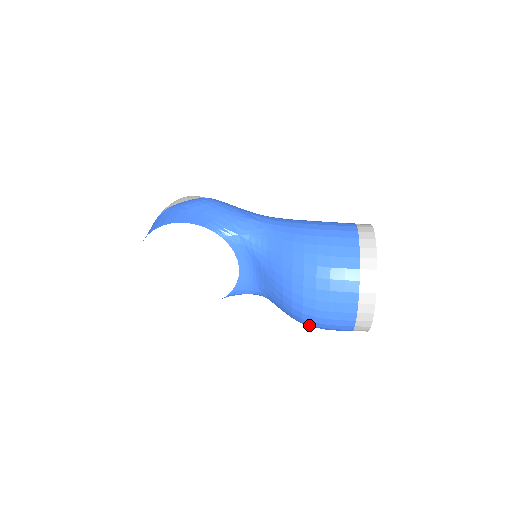
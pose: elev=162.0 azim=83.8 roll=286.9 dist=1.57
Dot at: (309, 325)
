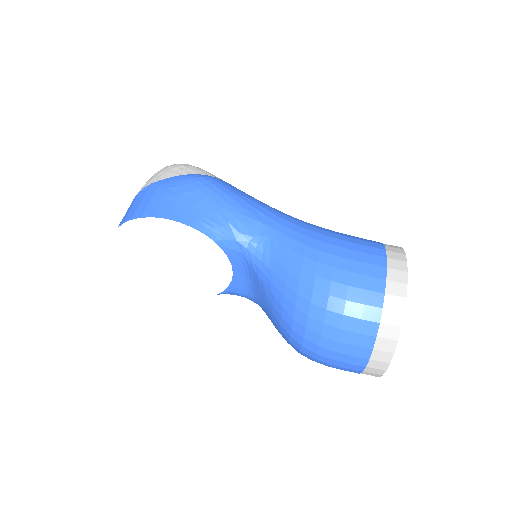
Dot at: occluded
